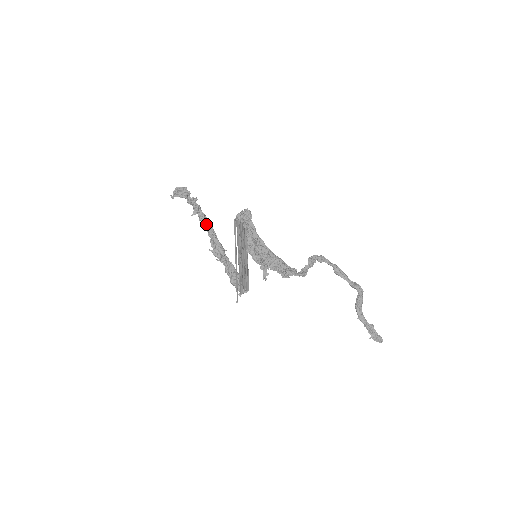
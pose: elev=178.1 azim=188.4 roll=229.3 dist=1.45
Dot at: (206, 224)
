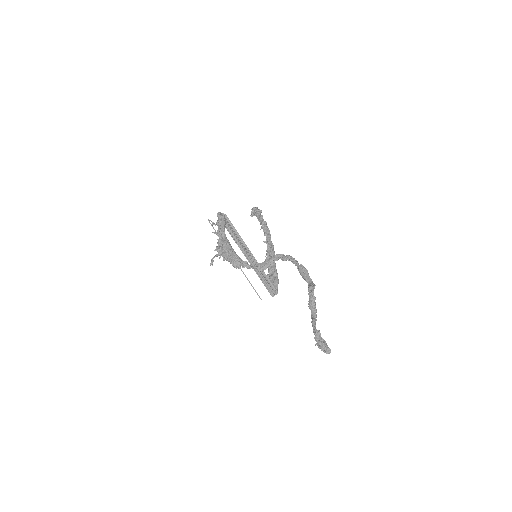
Dot at: (266, 236)
